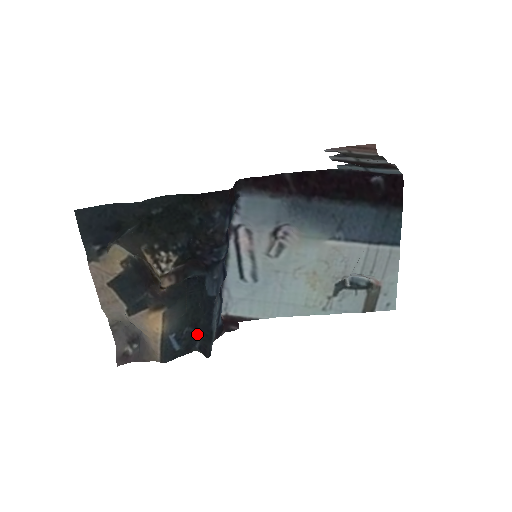
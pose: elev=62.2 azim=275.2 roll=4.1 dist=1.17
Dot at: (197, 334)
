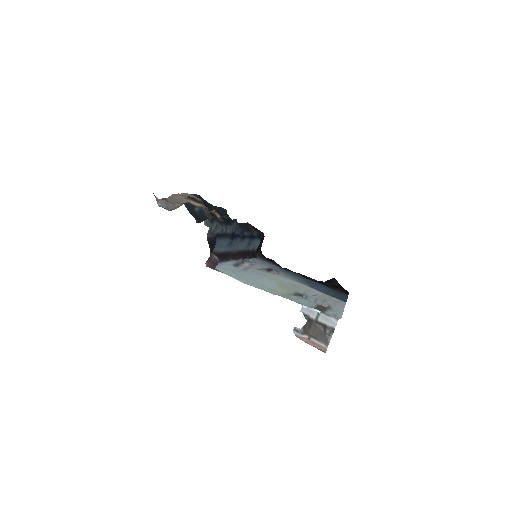
Dot at: occluded
